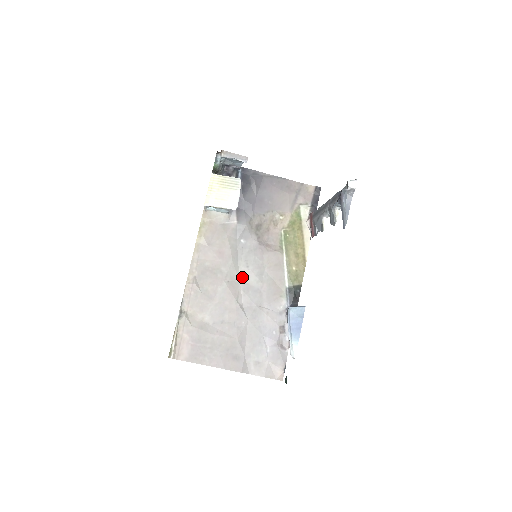
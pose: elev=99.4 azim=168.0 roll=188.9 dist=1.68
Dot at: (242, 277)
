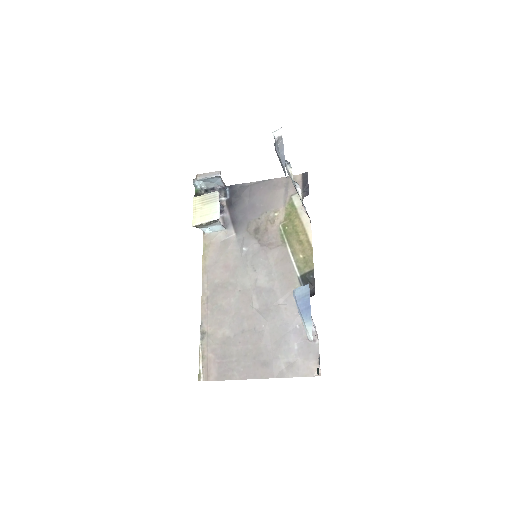
Dot at: (252, 282)
